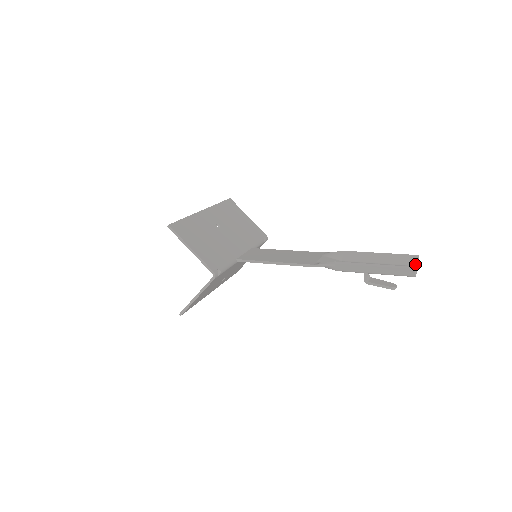
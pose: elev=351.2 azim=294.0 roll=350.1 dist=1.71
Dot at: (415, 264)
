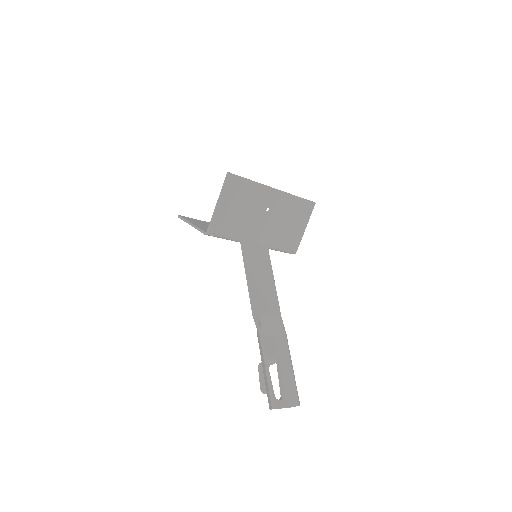
Dot at: (290, 404)
